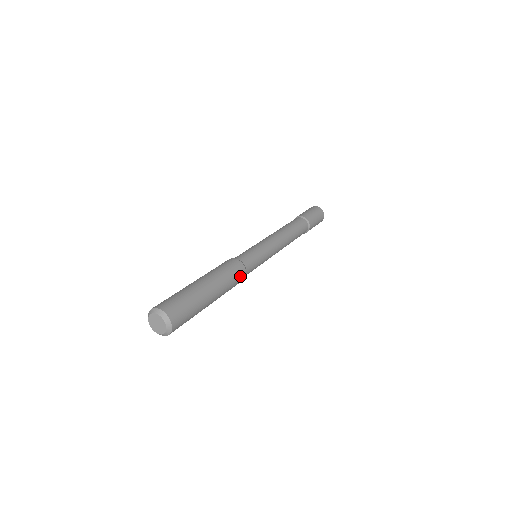
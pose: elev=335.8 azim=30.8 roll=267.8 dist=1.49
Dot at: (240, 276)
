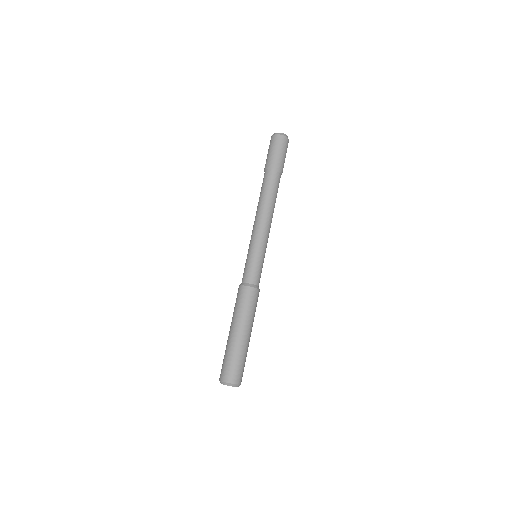
Dot at: (257, 298)
